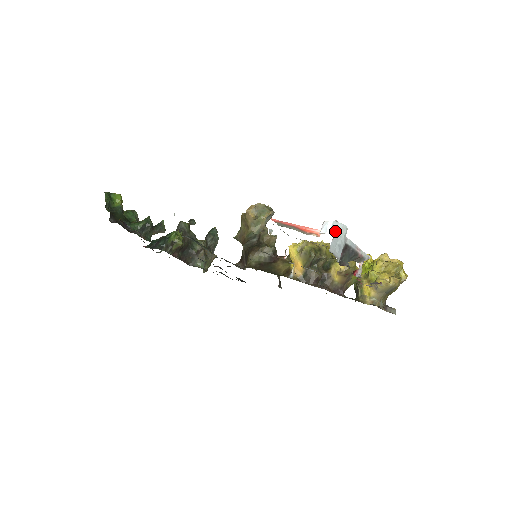
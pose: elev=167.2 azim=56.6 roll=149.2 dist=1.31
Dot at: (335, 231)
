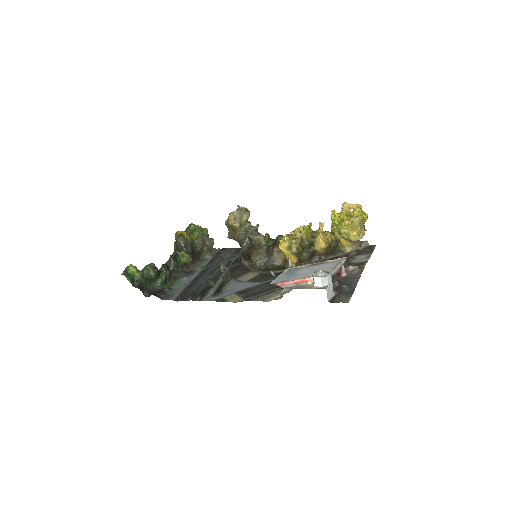
Dot at: (325, 283)
